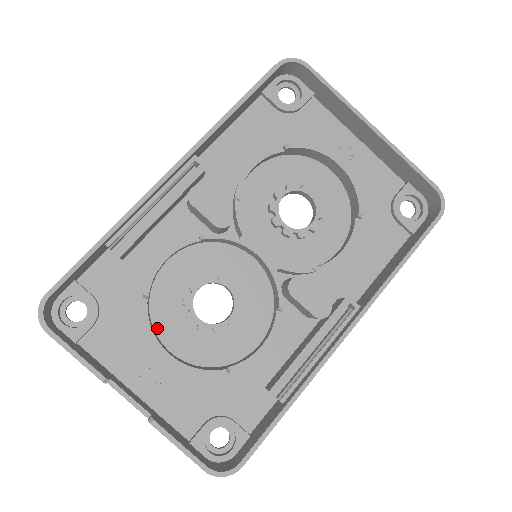
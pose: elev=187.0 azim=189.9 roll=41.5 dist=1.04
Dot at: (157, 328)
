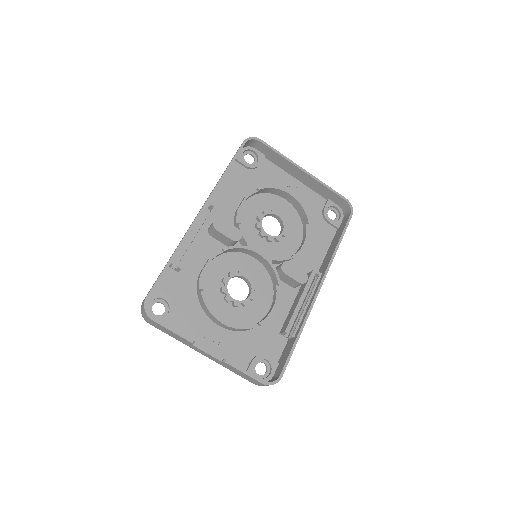
Dot at: occluded
